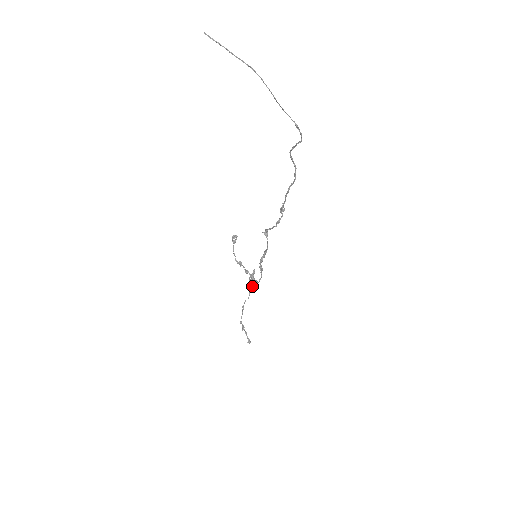
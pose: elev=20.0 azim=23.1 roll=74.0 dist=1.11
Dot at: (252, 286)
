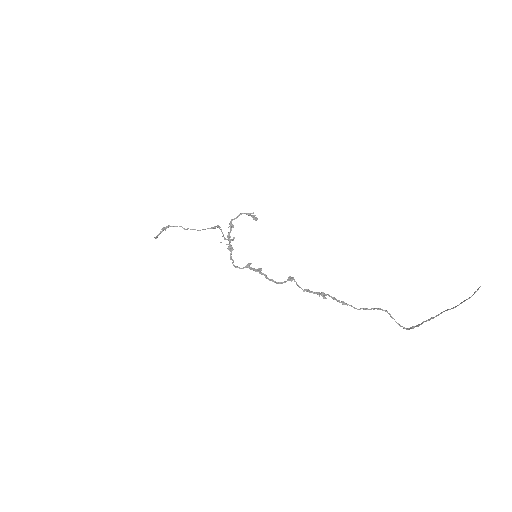
Dot at: (212, 228)
